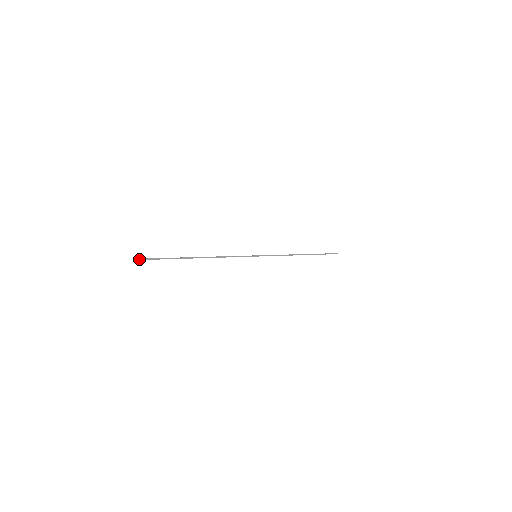
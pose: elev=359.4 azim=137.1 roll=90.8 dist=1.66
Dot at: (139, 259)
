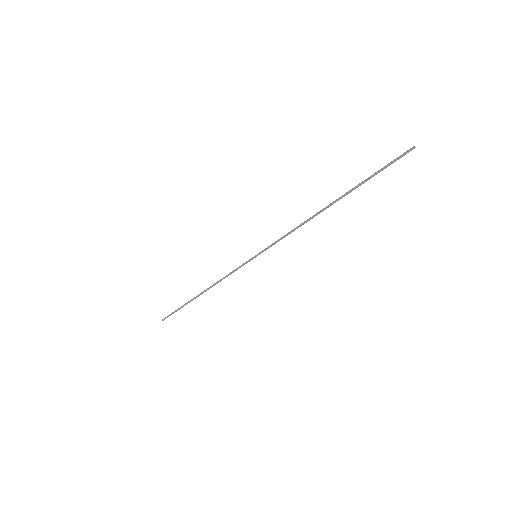
Dot at: (165, 318)
